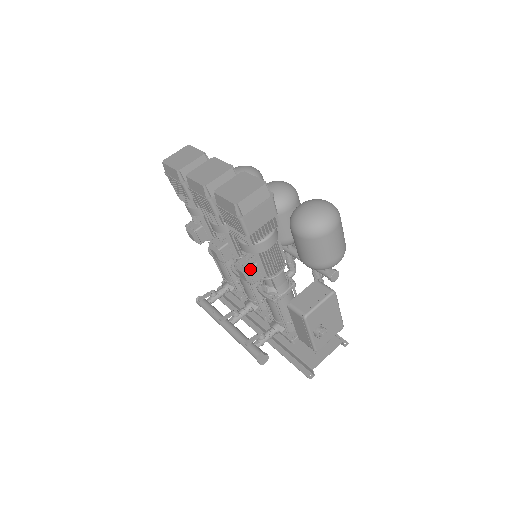
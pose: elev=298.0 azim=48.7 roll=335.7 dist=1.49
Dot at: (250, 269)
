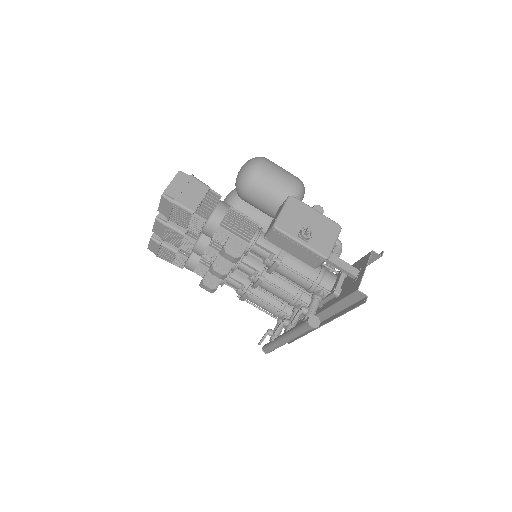
Dot at: (226, 244)
